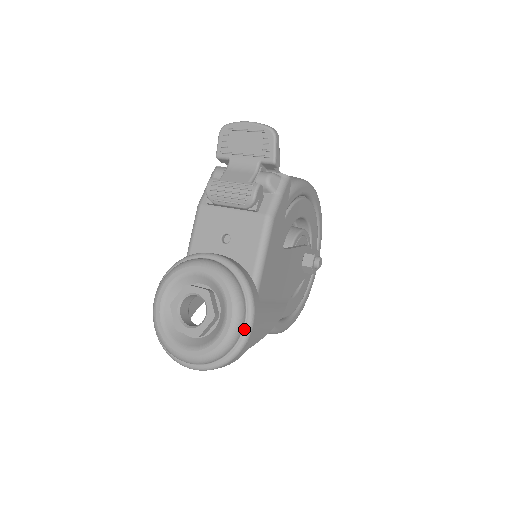
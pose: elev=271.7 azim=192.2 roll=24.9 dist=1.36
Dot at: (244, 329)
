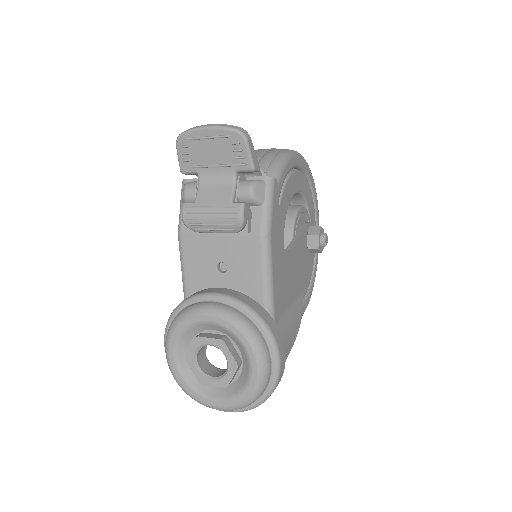
Dot at: (272, 369)
